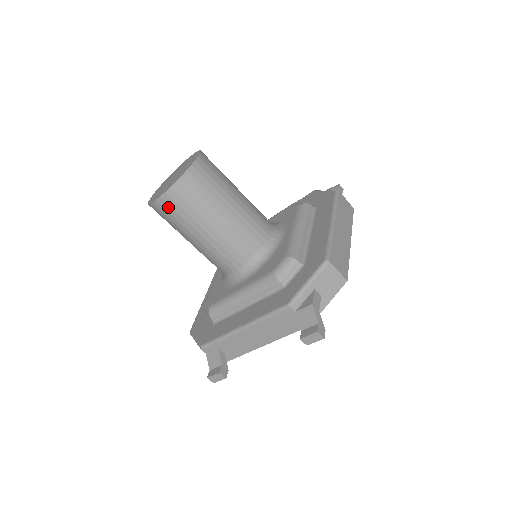
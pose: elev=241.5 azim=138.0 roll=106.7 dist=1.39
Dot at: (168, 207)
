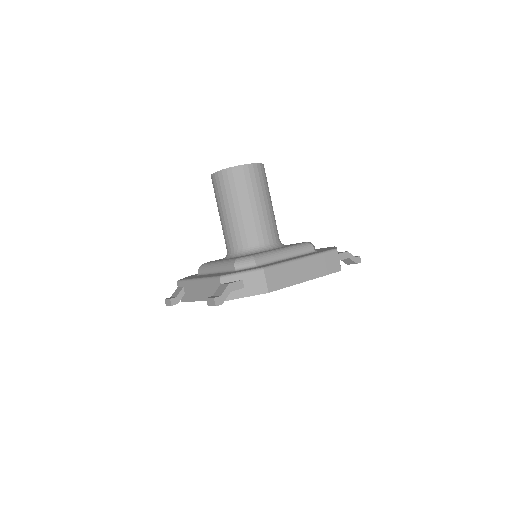
Dot at: (215, 182)
